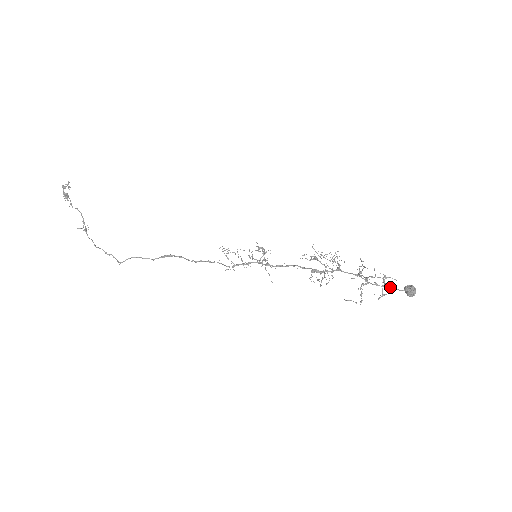
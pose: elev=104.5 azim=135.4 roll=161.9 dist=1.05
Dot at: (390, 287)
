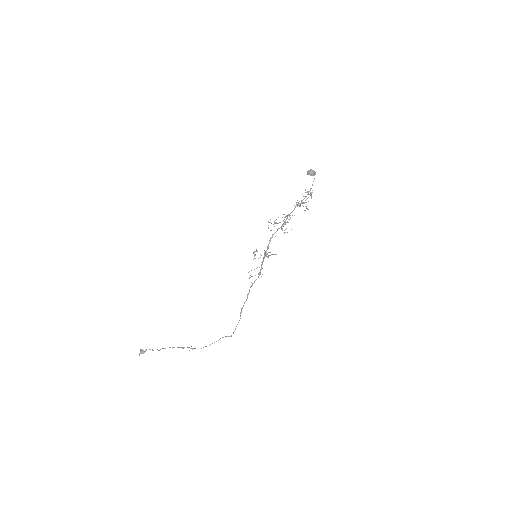
Dot at: (310, 190)
